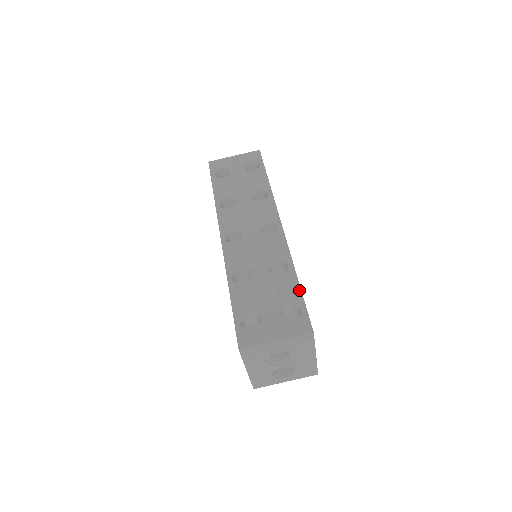
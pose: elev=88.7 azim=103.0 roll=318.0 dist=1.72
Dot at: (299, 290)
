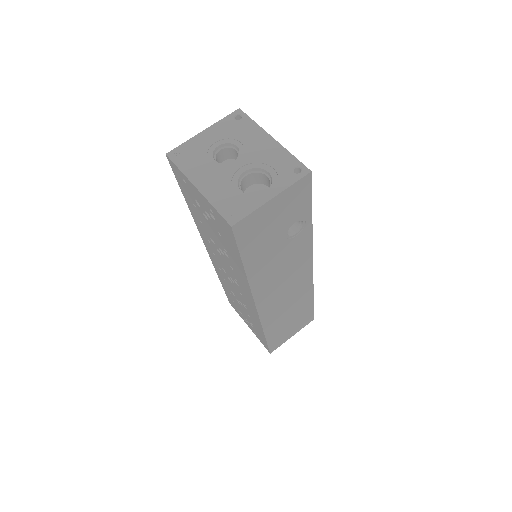
Dot at: occluded
